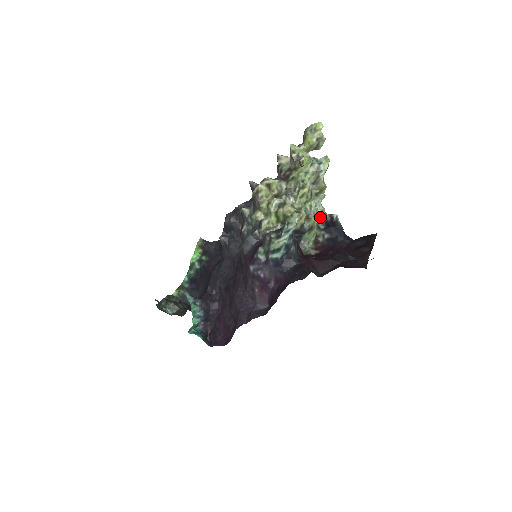
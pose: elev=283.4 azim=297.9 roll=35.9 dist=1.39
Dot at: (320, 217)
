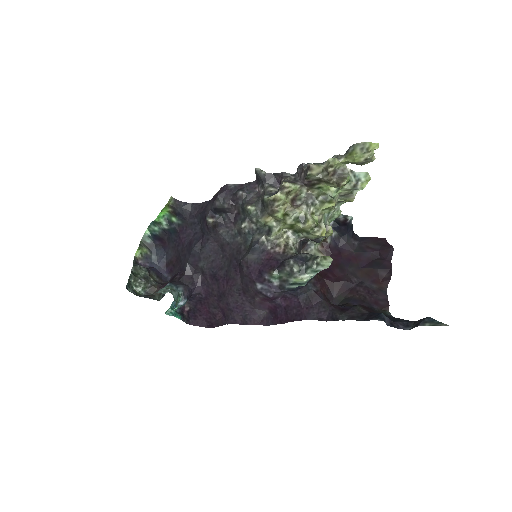
Dot at: (334, 219)
